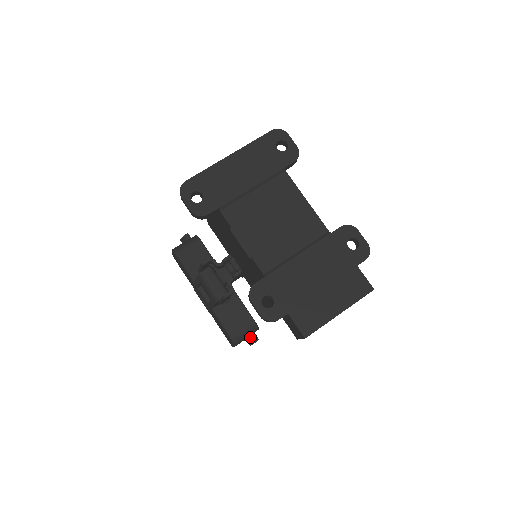
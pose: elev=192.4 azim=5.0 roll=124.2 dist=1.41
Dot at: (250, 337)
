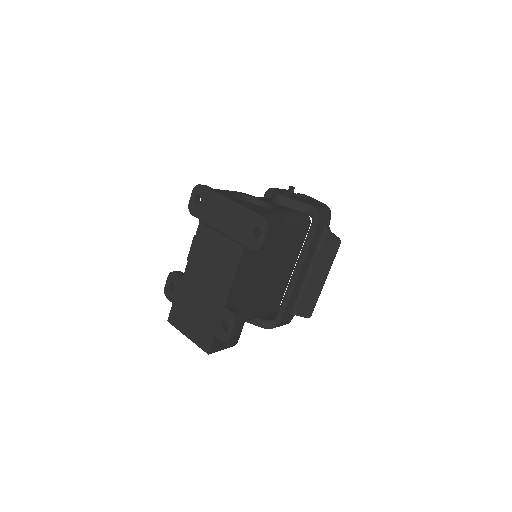
Dot at: occluded
